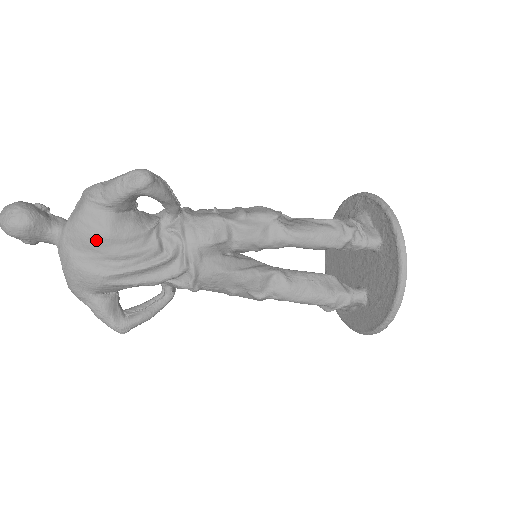
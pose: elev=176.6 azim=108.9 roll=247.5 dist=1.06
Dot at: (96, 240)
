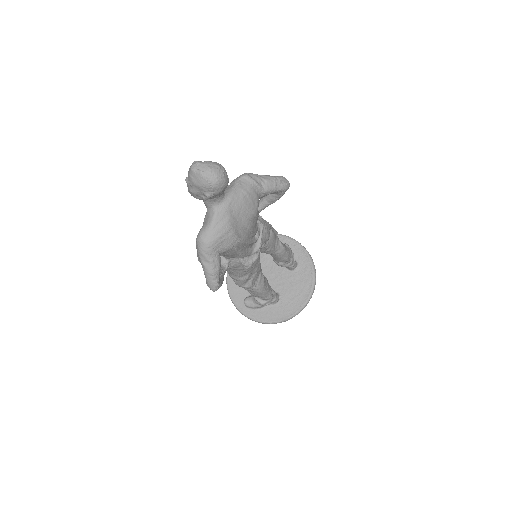
Dot at: (250, 213)
